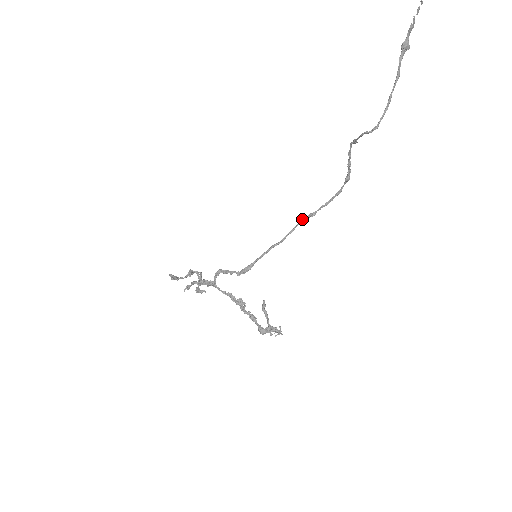
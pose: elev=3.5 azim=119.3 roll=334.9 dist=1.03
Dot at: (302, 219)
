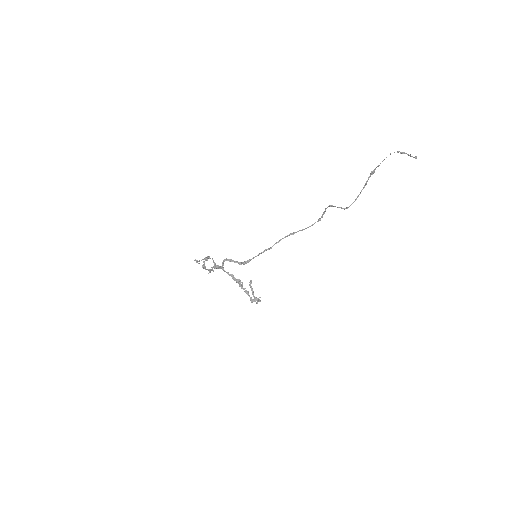
Dot at: (286, 236)
